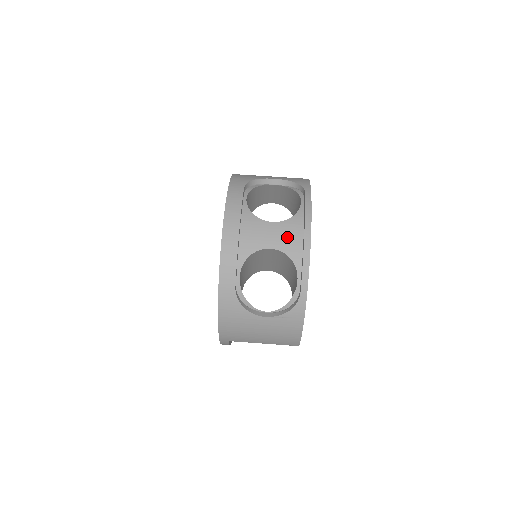
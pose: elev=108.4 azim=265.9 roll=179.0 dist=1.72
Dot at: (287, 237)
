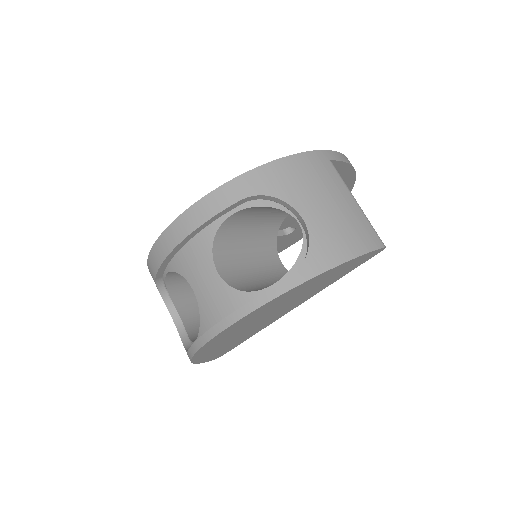
Dot at: (212, 301)
